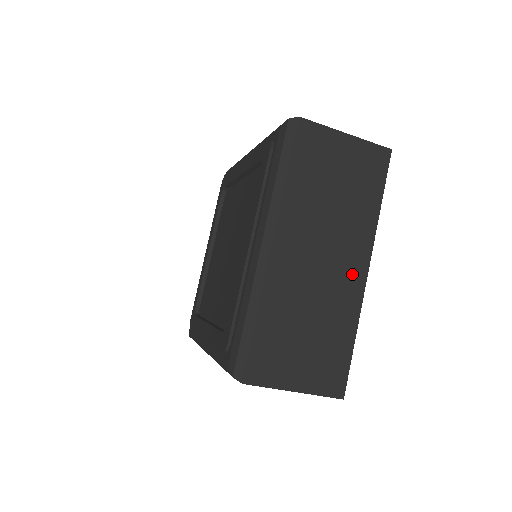
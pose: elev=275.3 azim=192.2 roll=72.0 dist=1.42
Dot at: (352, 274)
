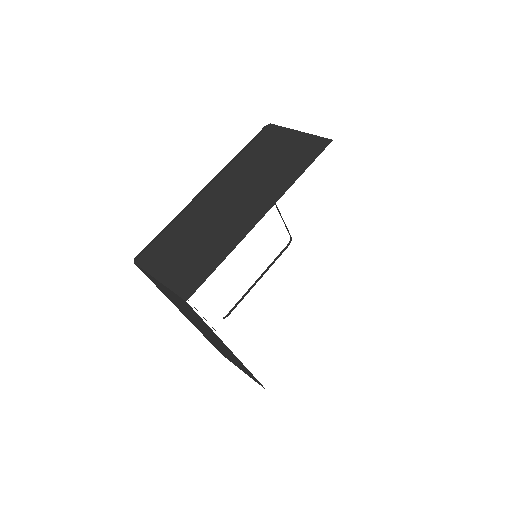
Dot at: (250, 214)
